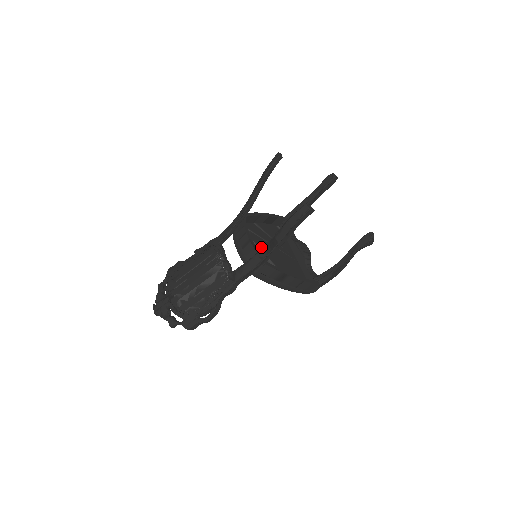
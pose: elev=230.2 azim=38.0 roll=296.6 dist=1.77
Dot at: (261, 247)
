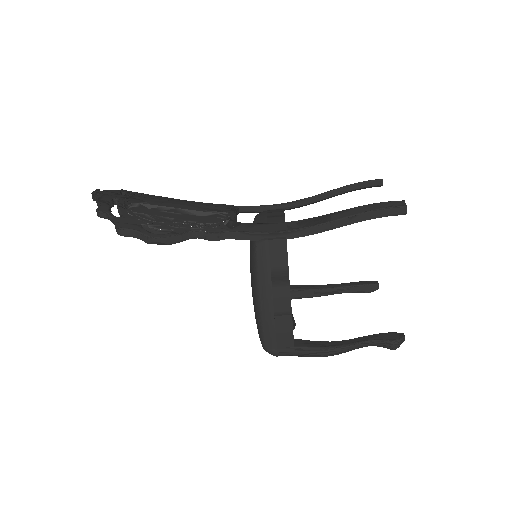
Dot at: occluded
